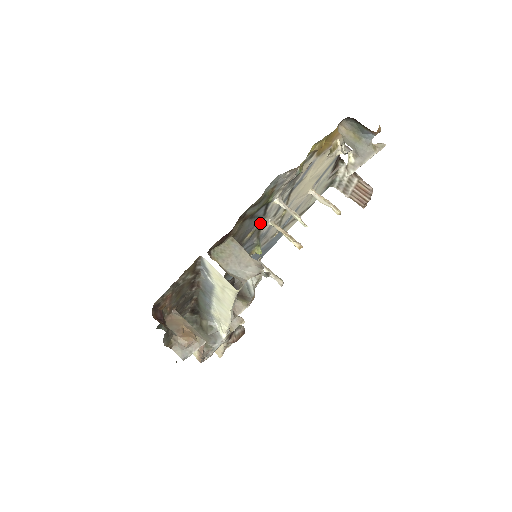
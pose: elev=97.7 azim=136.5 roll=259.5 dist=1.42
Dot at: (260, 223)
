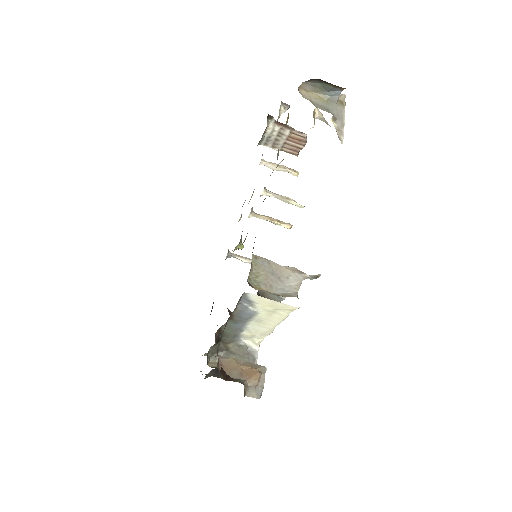
Dot at: occluded
